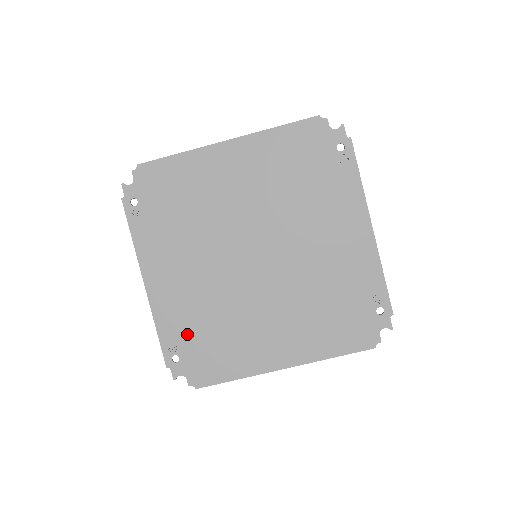
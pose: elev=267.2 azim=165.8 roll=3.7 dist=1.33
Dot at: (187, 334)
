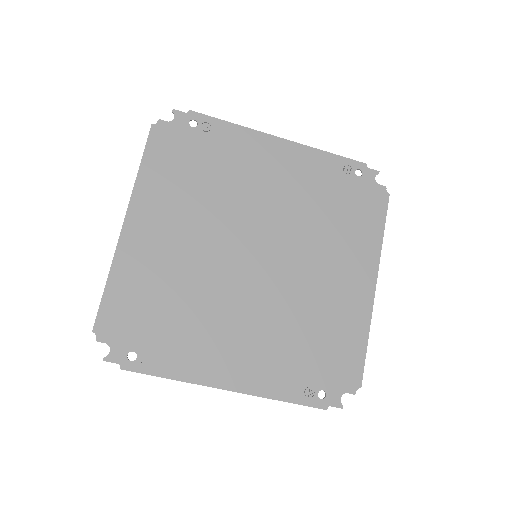
Dot at: (302, 369)
